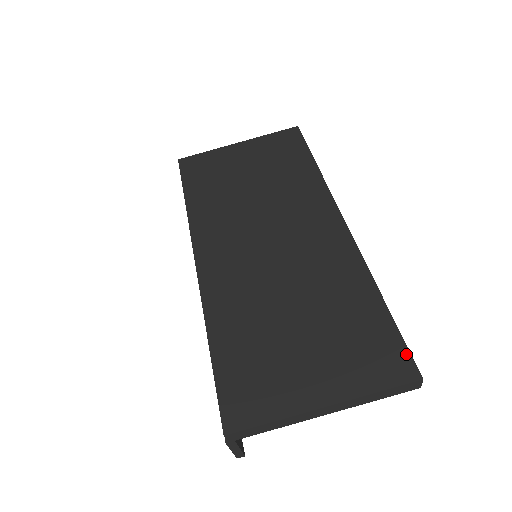
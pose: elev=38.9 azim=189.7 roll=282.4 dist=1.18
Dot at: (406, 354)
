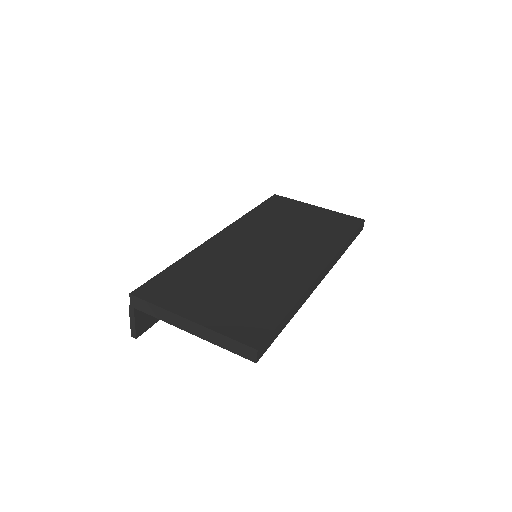
Dot at: (265, 335)
